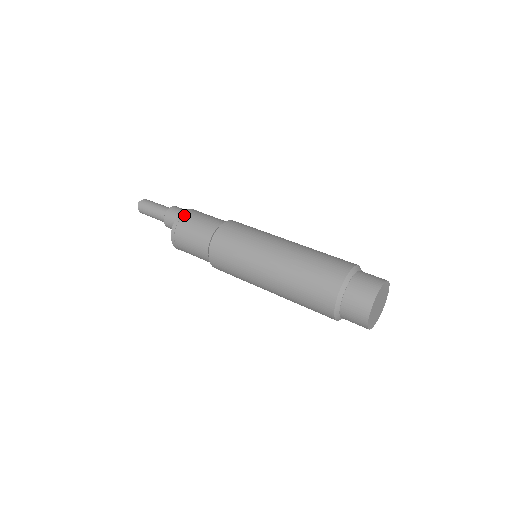
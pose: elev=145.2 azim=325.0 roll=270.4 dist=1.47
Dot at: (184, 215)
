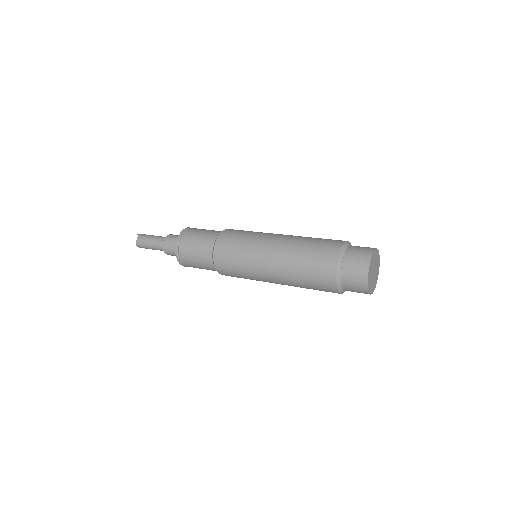
Dot at: (179, 251)
